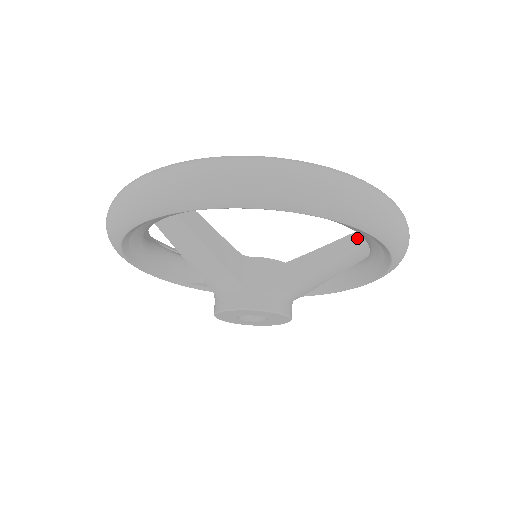
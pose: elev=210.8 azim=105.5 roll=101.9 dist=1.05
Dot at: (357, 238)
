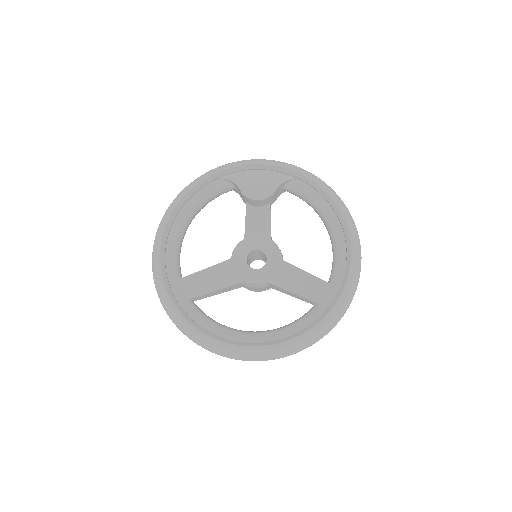
Dot at: (311, 302)
